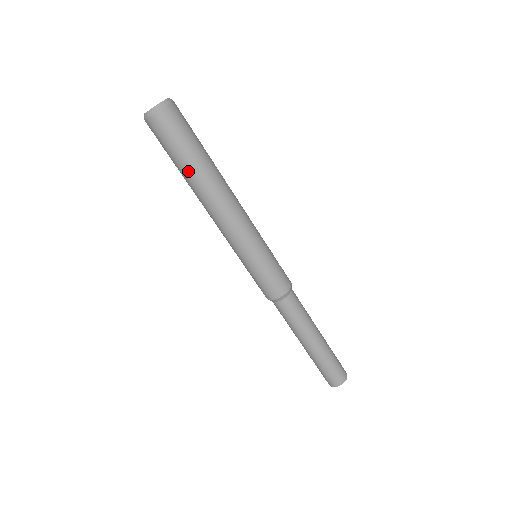
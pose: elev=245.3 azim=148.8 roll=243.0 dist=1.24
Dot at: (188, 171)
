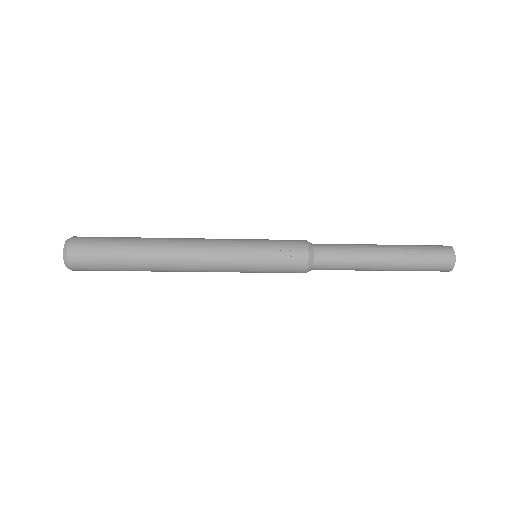
Dot at: occluded
